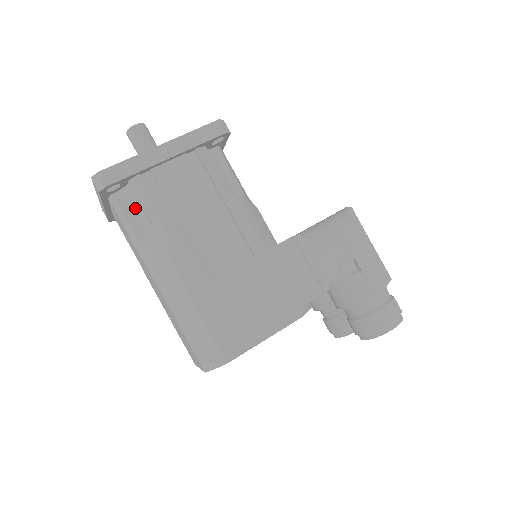
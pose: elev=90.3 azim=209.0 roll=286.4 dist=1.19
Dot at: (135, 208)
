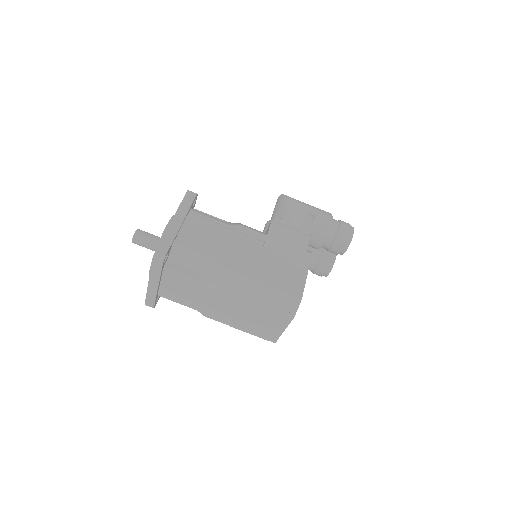
Dot at: (184, 263)
